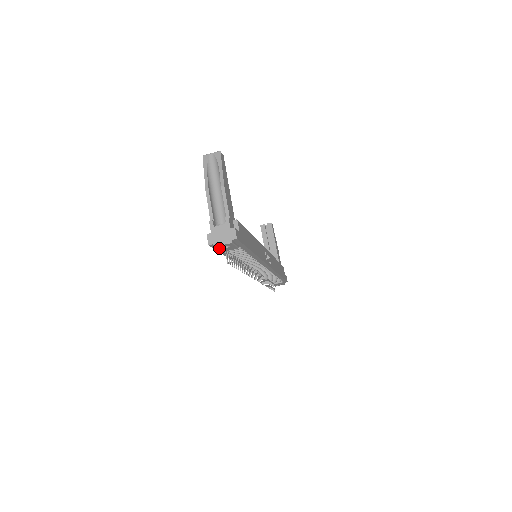
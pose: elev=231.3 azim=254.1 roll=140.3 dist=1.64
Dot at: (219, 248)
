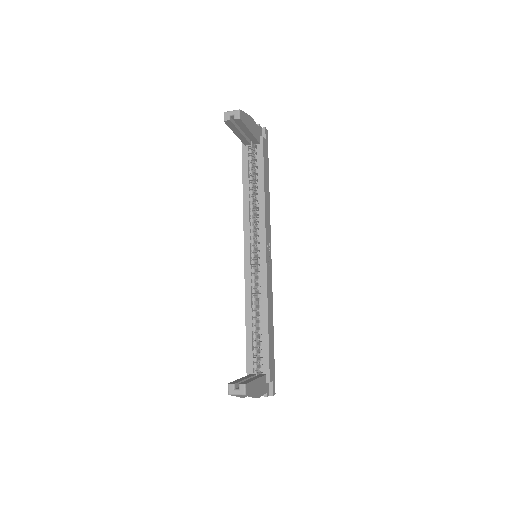
Dot at: occluded
